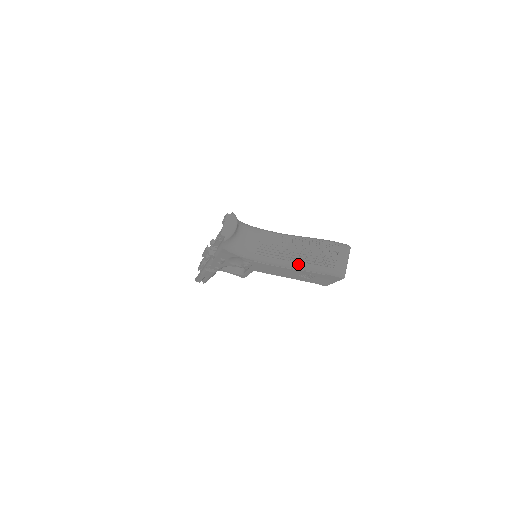
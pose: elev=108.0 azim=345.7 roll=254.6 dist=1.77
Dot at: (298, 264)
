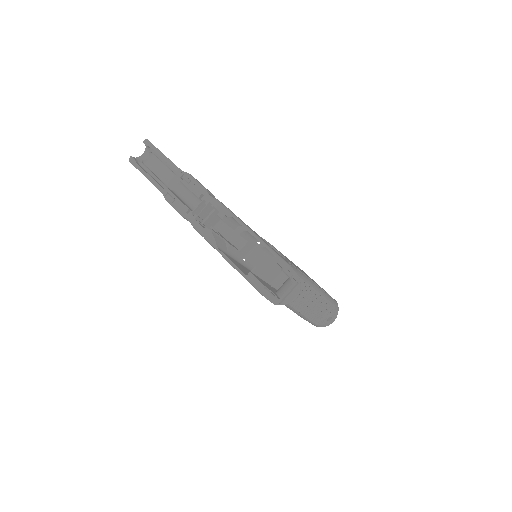
Dot at: (299, 313)
